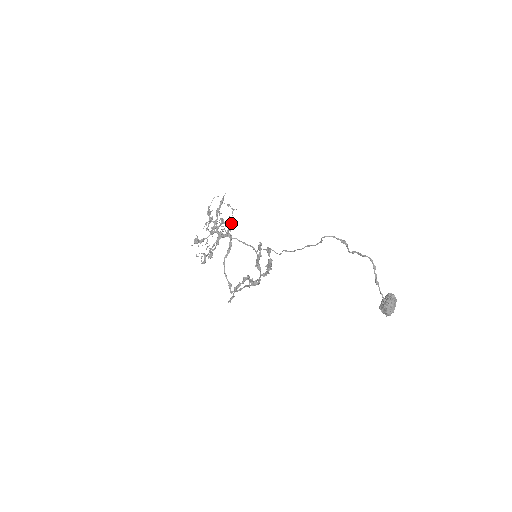
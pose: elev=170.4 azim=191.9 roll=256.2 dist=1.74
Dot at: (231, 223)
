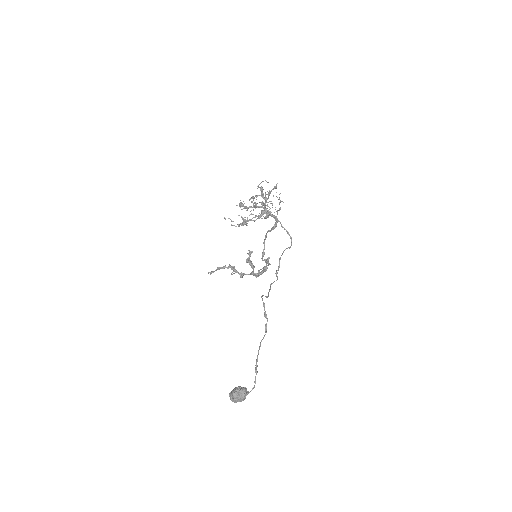
Dot at: (266, 212)
